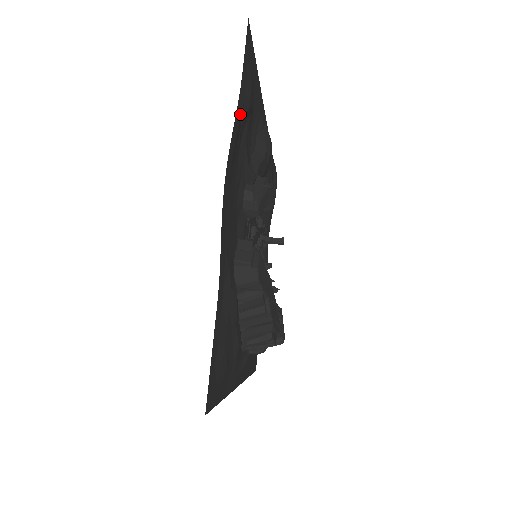
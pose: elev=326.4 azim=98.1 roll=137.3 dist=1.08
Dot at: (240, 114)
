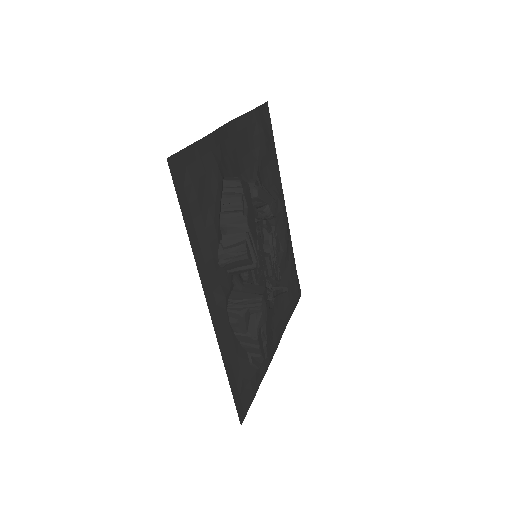
Dot at: (252, 123)
